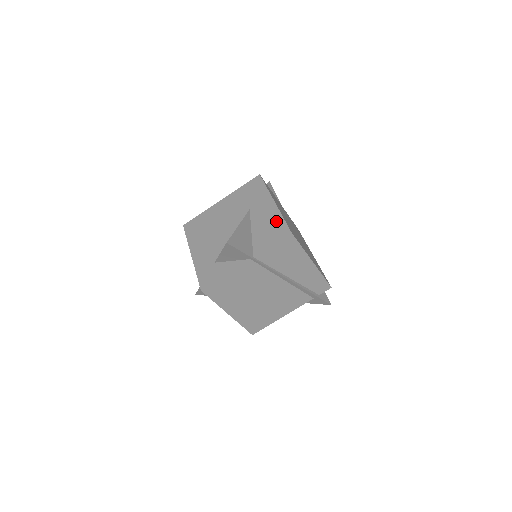
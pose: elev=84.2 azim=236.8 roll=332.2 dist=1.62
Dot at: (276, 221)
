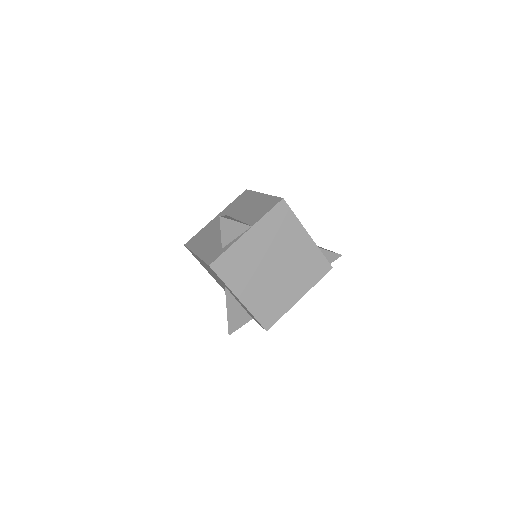
Dot at: occluded
